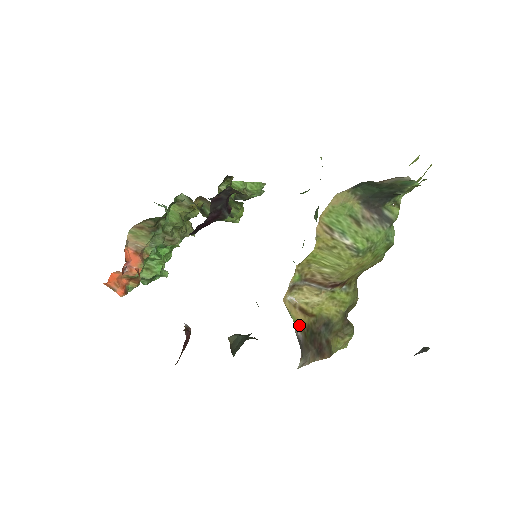
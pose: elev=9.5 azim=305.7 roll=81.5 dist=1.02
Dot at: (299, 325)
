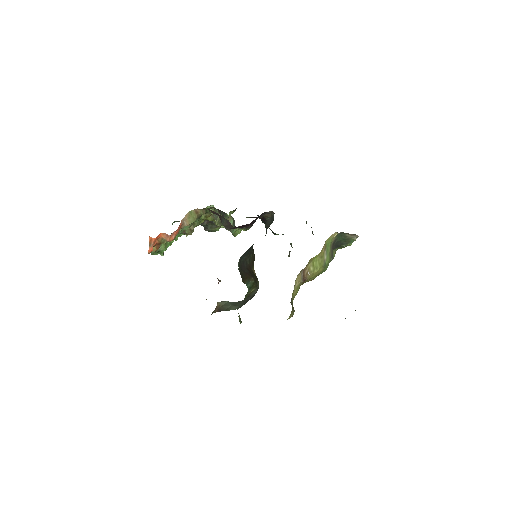
Dot at: occluded
